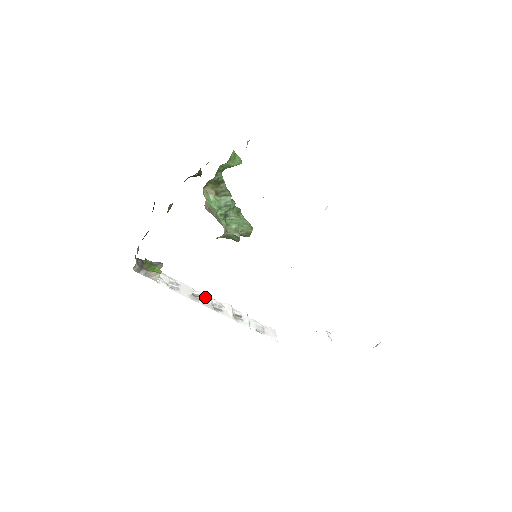
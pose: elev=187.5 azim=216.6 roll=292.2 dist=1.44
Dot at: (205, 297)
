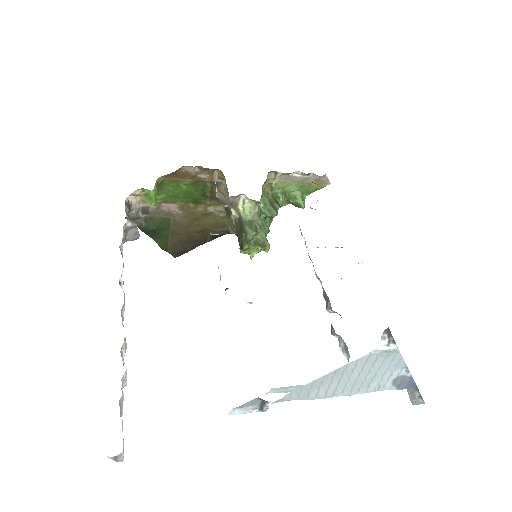
Dot at: occluded
